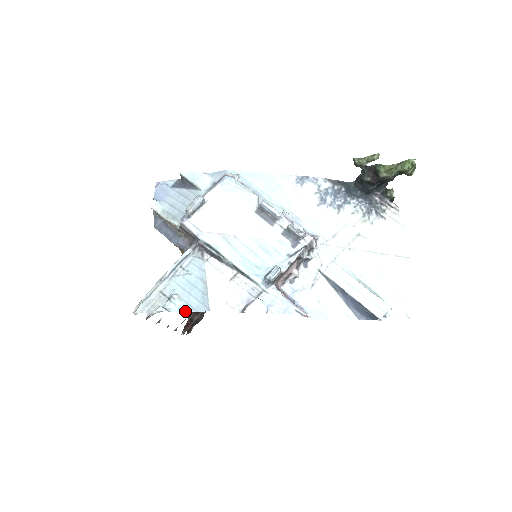
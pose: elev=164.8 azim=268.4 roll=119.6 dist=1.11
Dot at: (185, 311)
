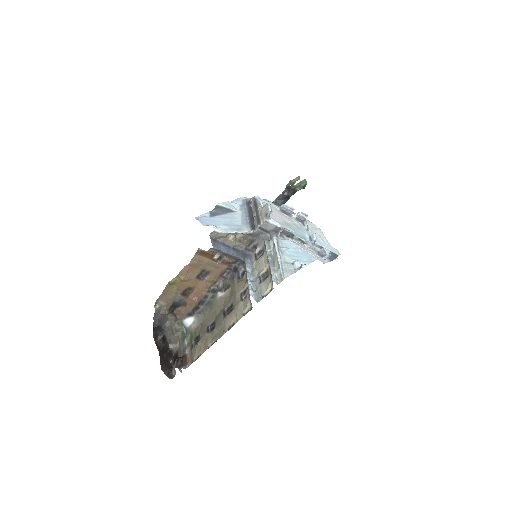
Dot at: occluded
